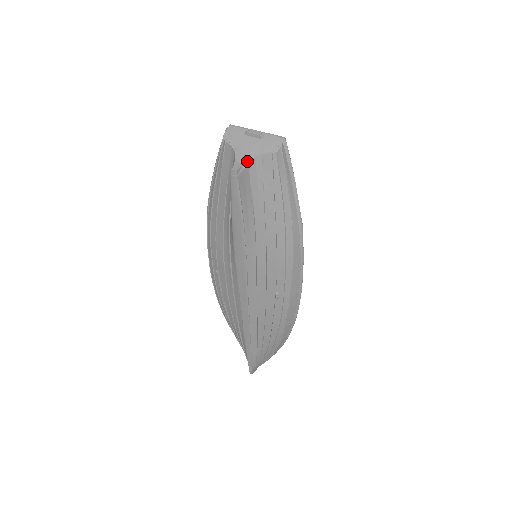
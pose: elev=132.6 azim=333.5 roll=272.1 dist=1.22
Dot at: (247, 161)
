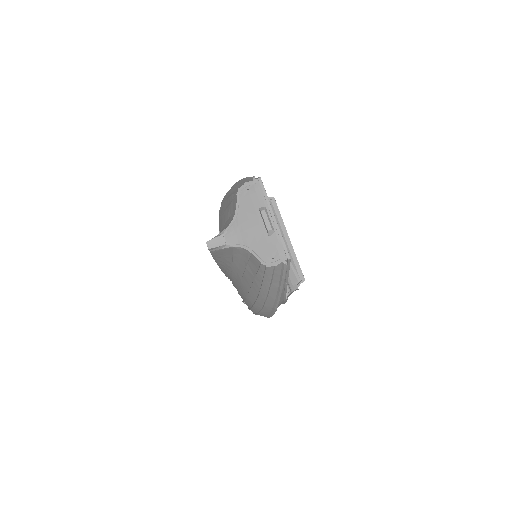
Dot at: (232, 245)
